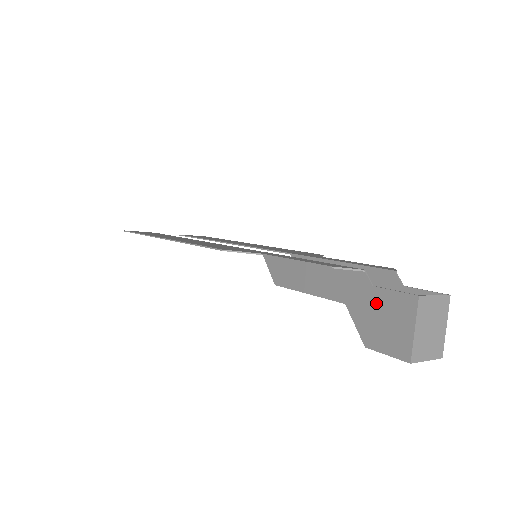
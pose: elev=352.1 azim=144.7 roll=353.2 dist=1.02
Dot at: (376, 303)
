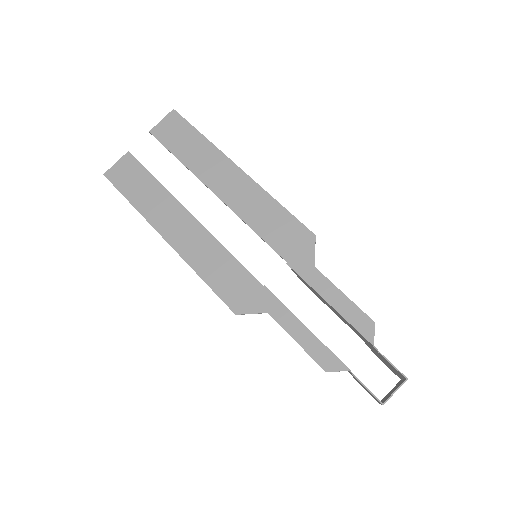
Dot at: (358, 381)
